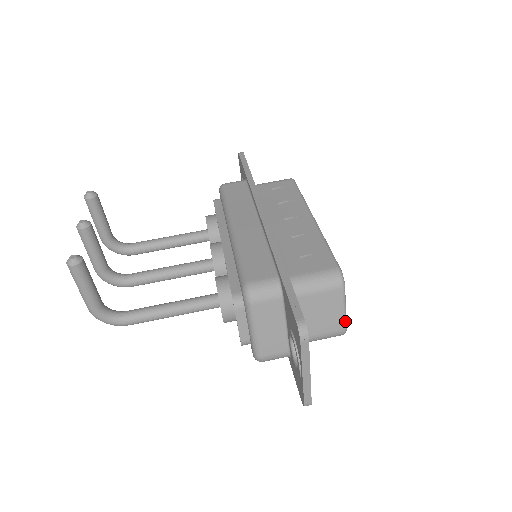
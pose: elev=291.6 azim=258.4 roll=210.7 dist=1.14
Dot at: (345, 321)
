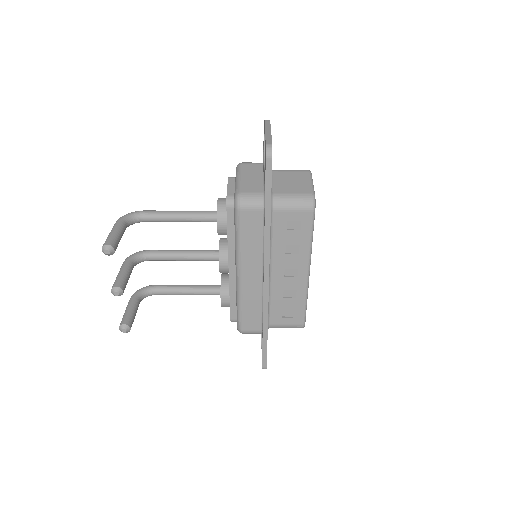
Dot at: occluded
